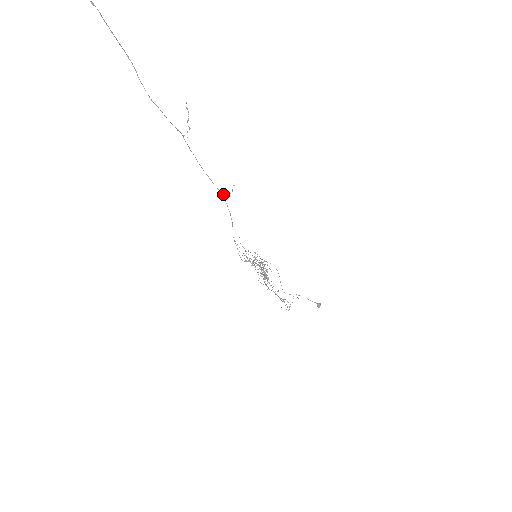
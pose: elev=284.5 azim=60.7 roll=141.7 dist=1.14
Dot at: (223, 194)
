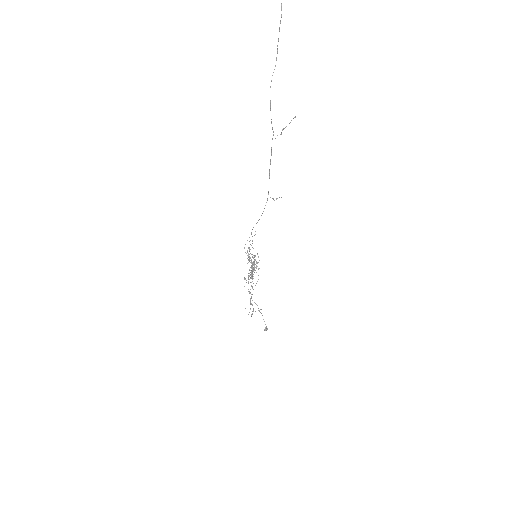
Dot at: occluded
